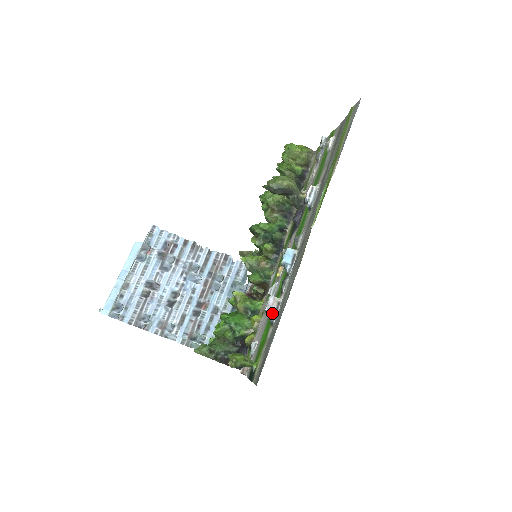
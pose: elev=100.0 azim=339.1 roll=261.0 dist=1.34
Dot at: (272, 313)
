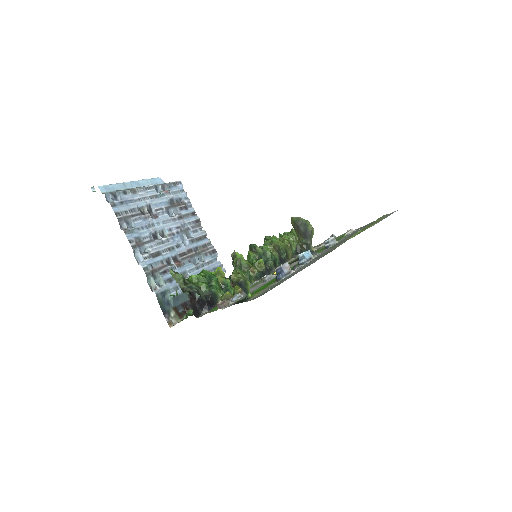
Dot at: (284, 272)
